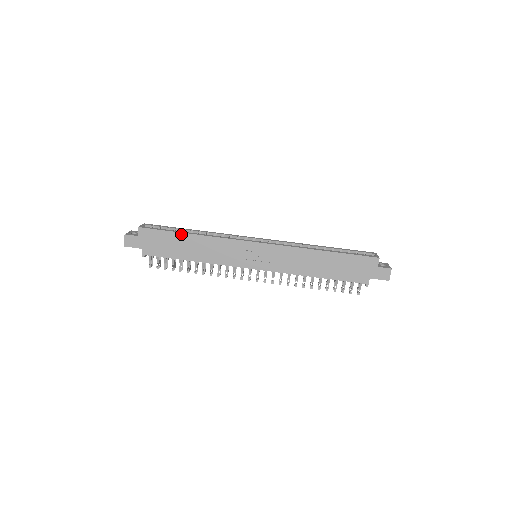
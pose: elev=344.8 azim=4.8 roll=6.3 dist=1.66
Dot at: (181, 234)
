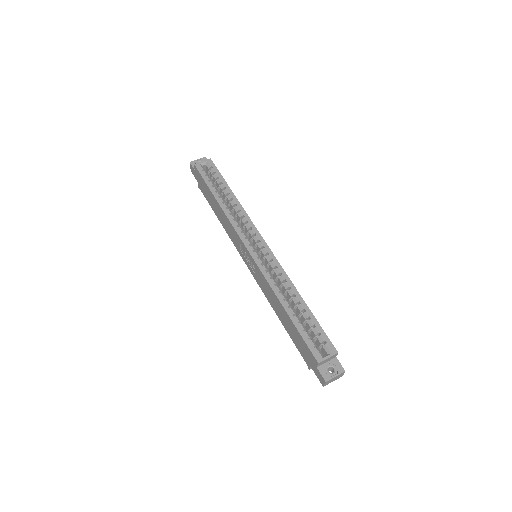
Dot at: (212, 194)
